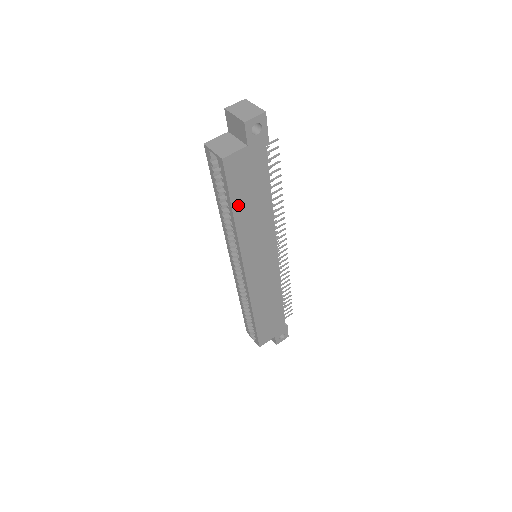
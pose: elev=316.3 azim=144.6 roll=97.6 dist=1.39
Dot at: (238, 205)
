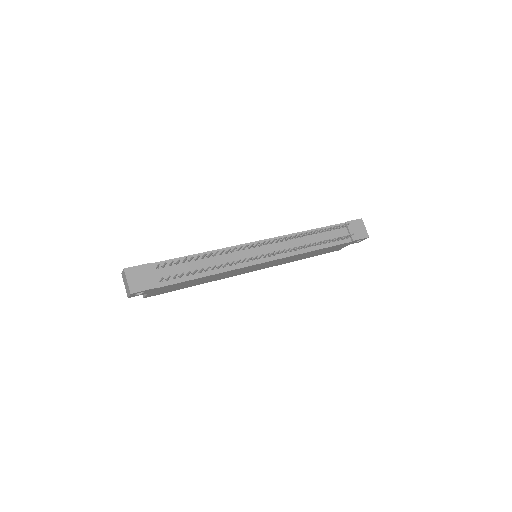
Dot at: (188, 286)
